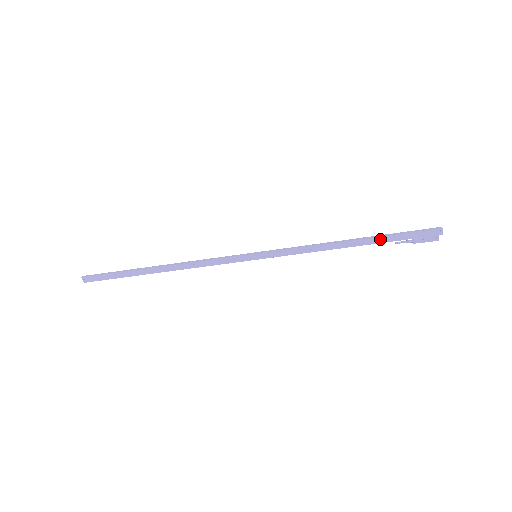
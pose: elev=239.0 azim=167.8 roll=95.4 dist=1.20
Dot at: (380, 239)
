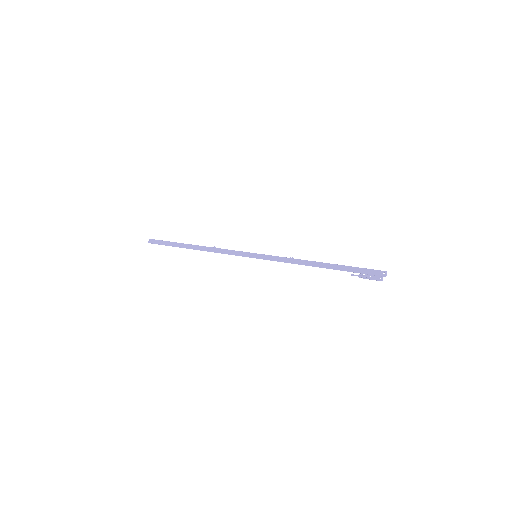
Dot at: (340, 267)
